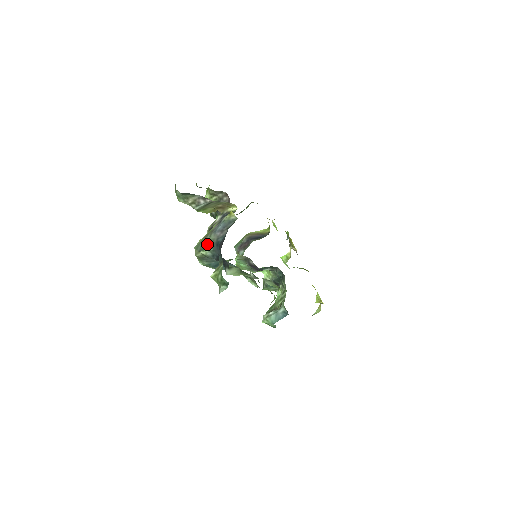
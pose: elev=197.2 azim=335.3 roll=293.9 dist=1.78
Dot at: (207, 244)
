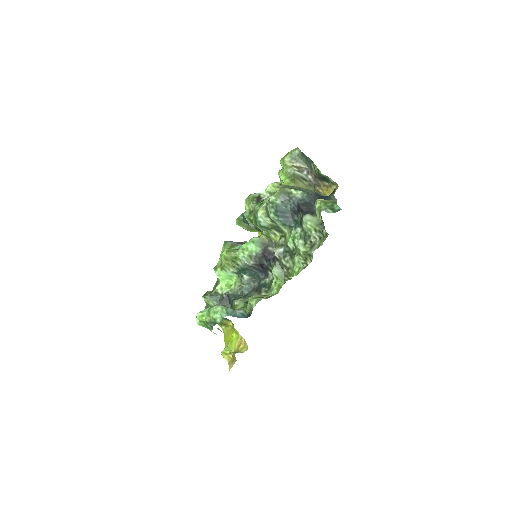
Dot at: (302, 190)
